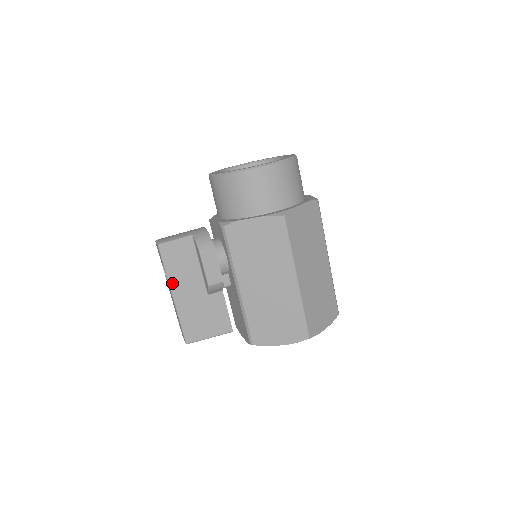
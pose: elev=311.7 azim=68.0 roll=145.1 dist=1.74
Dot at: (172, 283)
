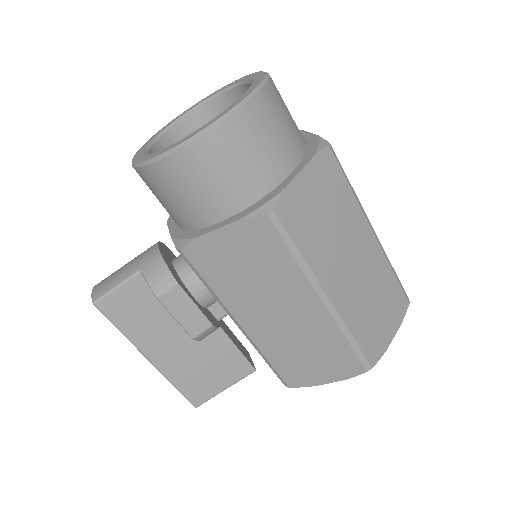
Dot at: (139, 345)
